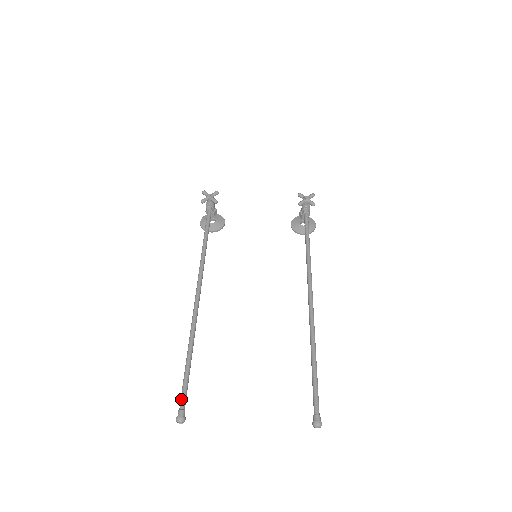
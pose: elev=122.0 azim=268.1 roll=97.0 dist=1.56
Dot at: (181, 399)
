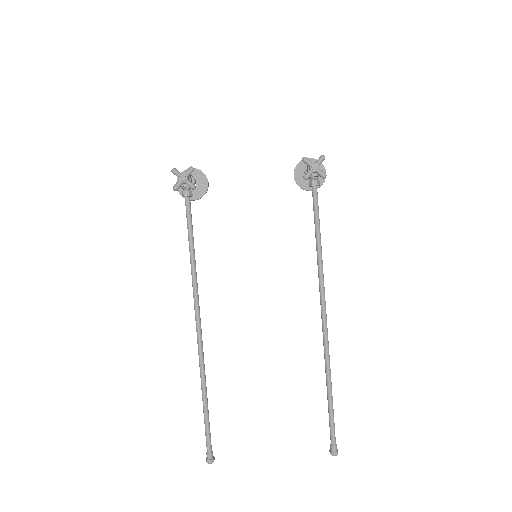
Dot at: (206, 443)
